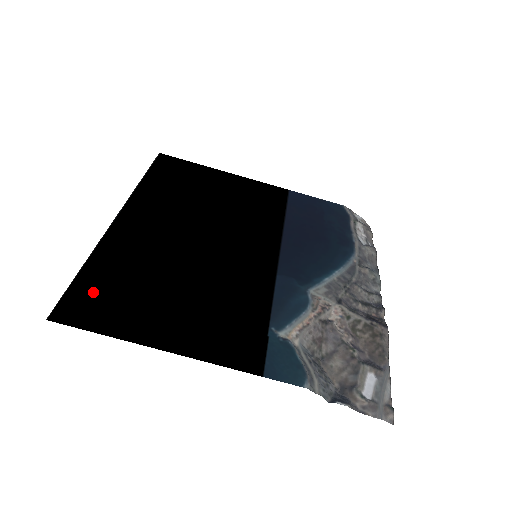
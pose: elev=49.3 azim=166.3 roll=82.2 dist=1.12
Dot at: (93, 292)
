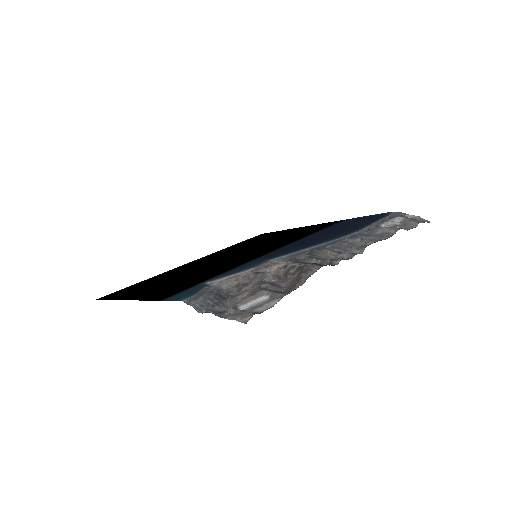
Dot at: (130, 288)
